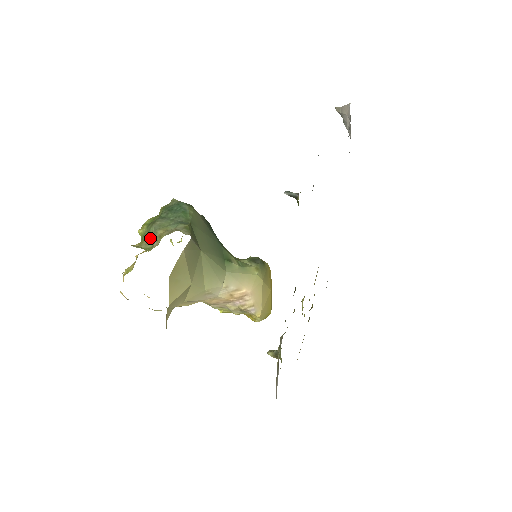
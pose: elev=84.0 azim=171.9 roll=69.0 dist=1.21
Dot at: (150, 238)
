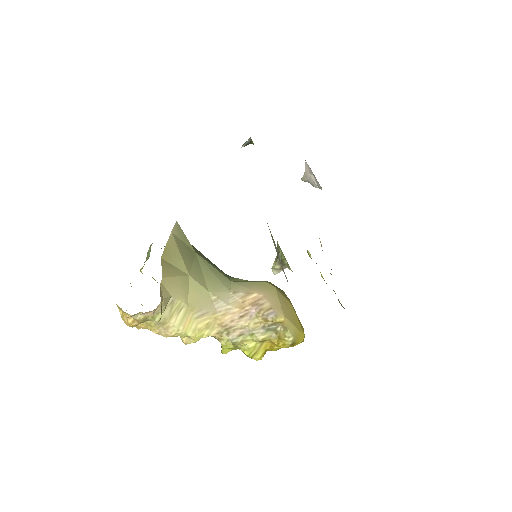
Dot at: (147, 259)
